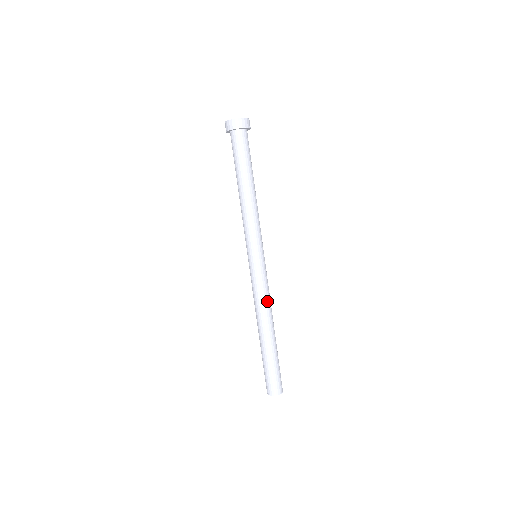
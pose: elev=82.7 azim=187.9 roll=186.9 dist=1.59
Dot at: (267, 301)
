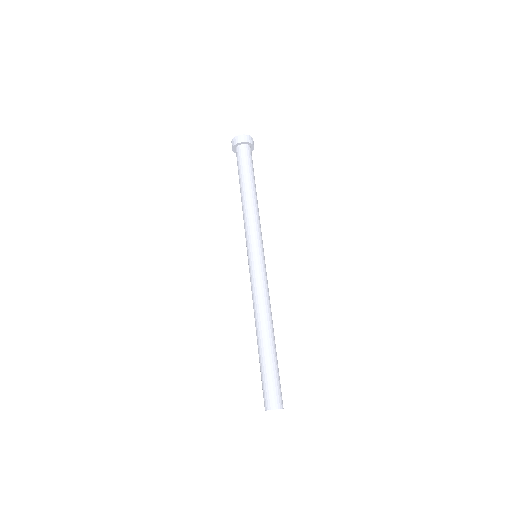
Dot at: (266, 299)
